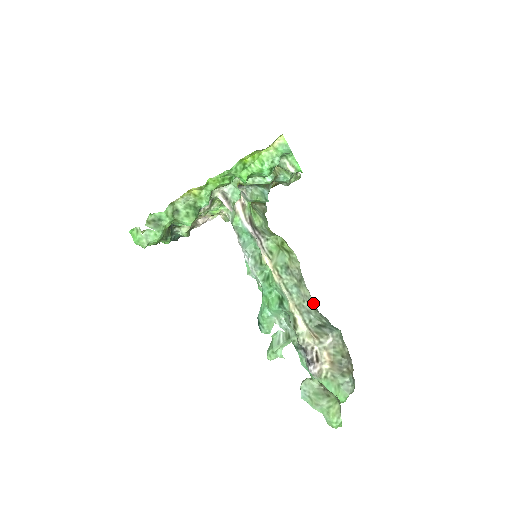
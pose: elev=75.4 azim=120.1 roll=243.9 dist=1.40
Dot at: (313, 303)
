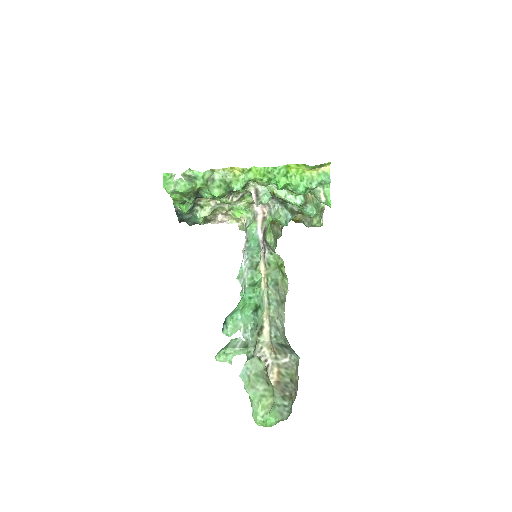
Dot at: (284, 327)
